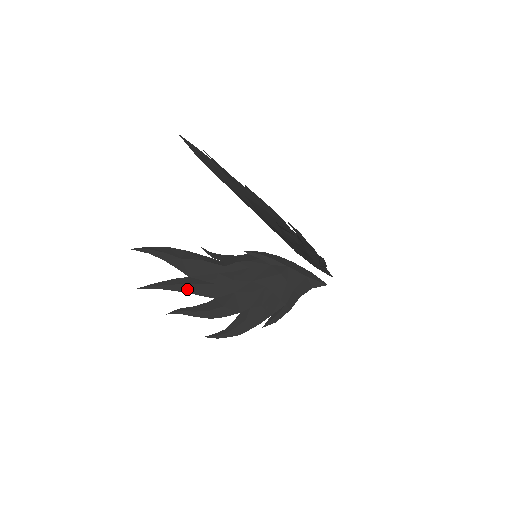
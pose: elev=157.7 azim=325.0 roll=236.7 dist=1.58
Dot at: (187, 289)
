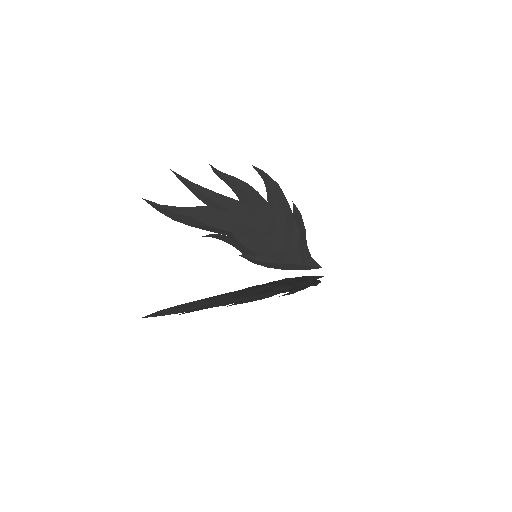
Dot at: (225, 301)
